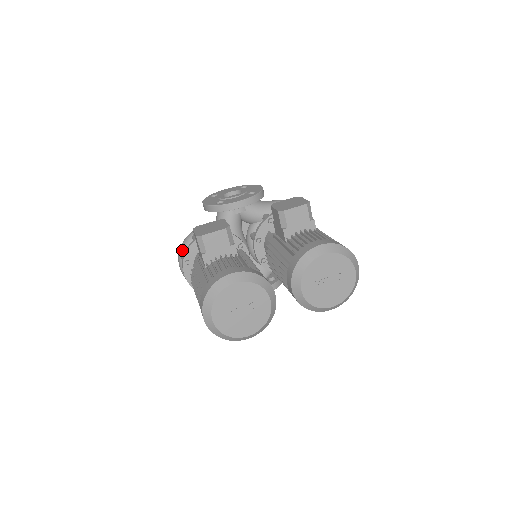
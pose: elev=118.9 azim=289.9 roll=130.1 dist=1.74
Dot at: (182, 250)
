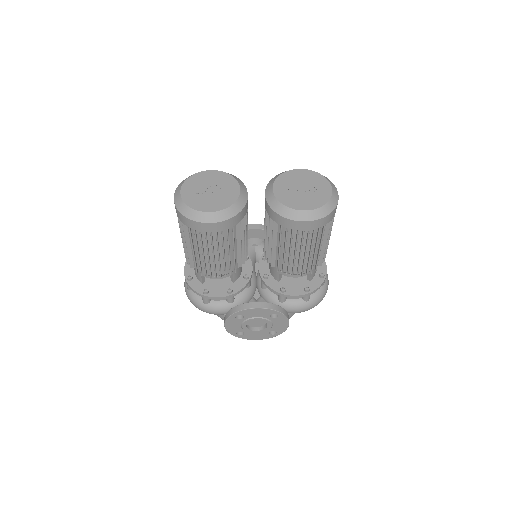
Dot at: occluded
